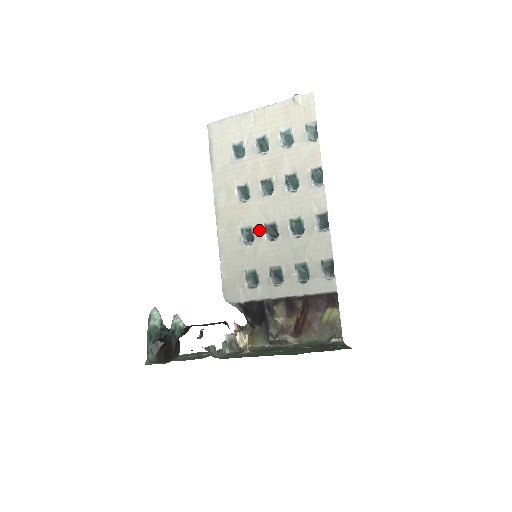
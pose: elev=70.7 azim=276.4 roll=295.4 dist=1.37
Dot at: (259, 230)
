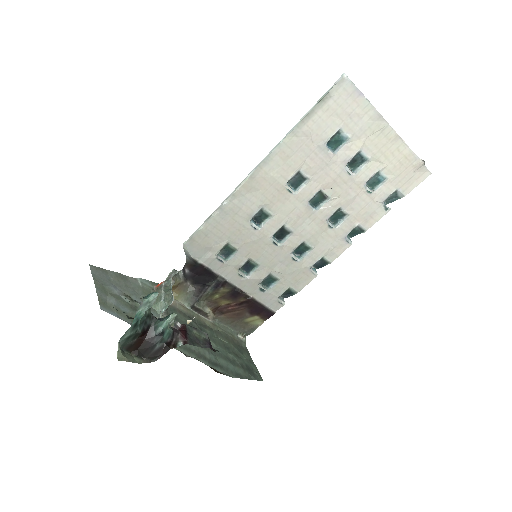
Dot at: (274, 226)
